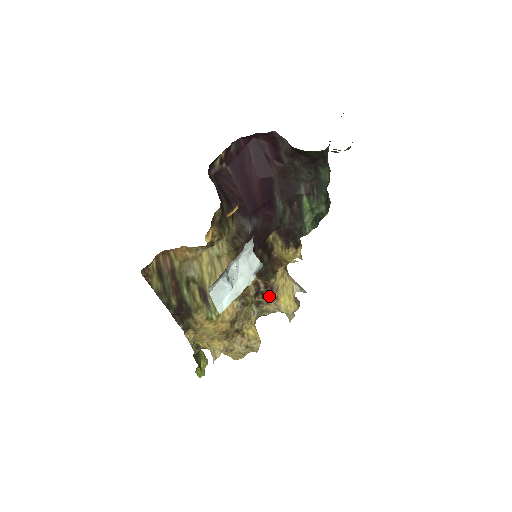
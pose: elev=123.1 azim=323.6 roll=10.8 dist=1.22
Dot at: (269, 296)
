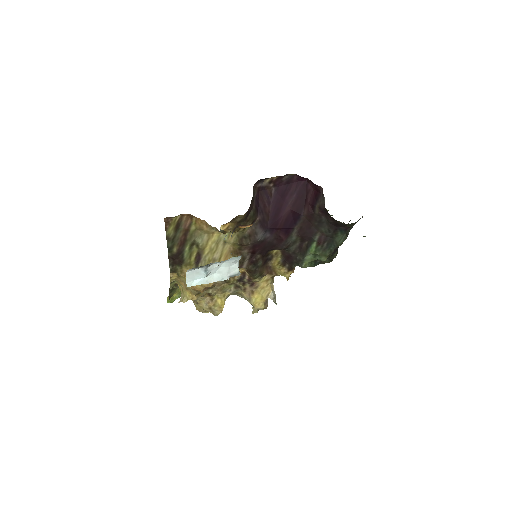
Dot at: (248, 287)
